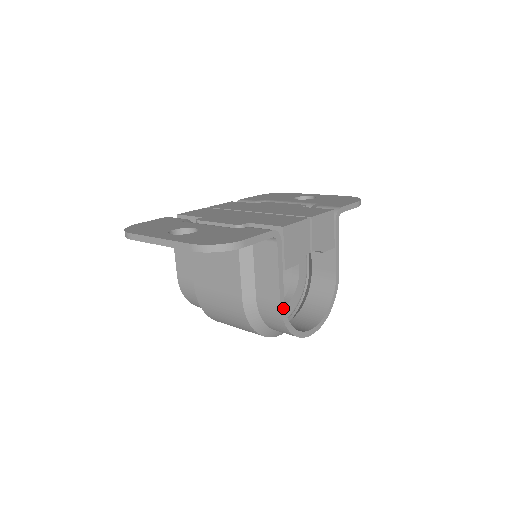
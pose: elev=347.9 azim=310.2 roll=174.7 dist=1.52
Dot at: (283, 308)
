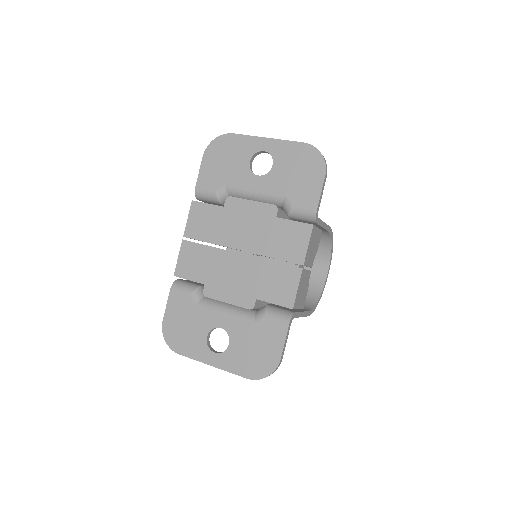
Dot at: (310, 312)
